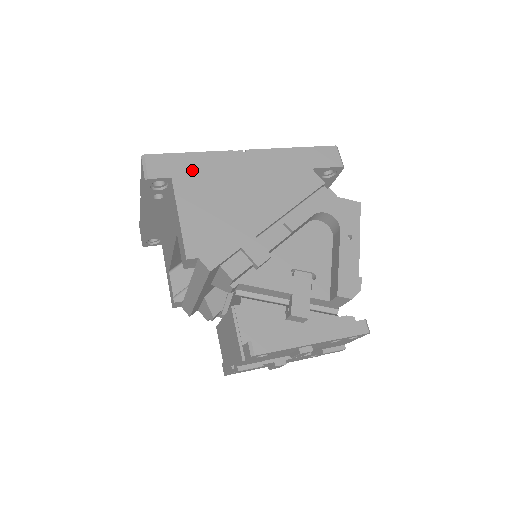
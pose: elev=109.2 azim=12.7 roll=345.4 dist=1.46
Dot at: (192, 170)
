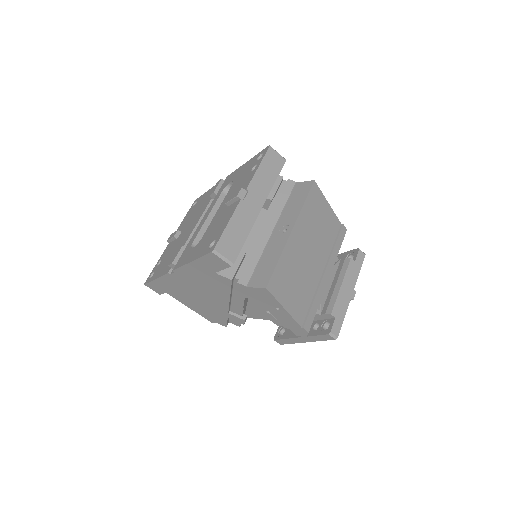
Dot at: (167, 288)
